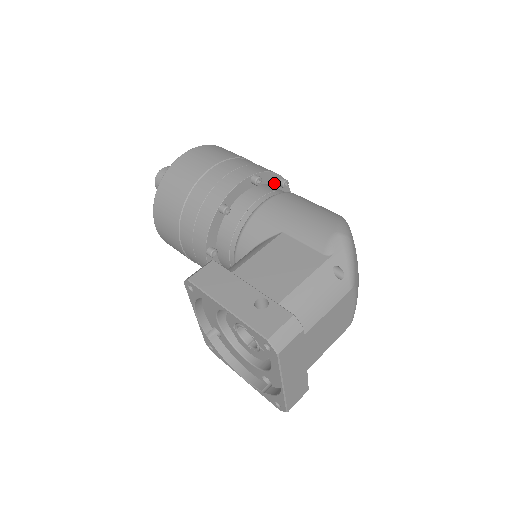
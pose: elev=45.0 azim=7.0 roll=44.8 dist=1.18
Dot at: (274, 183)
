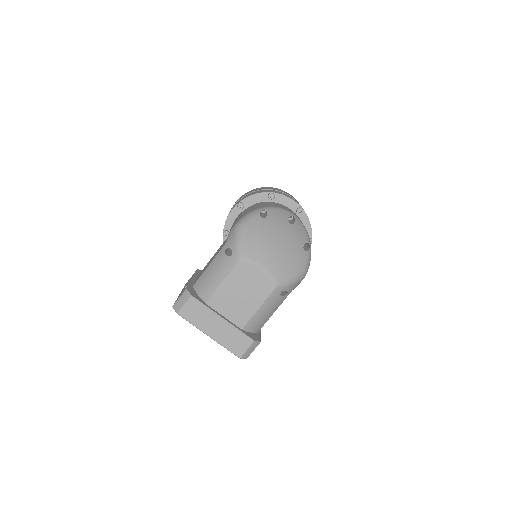
Dot at: (264, 199)
